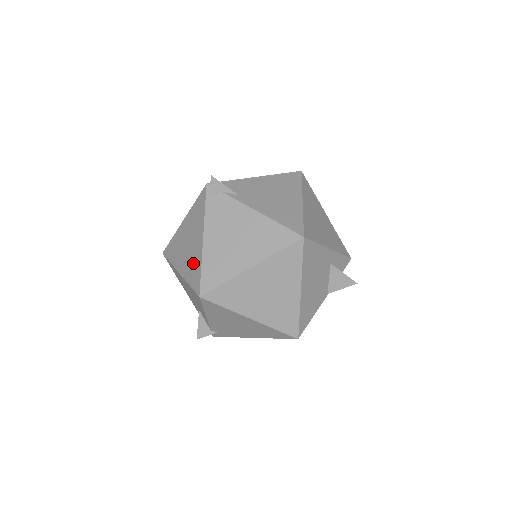
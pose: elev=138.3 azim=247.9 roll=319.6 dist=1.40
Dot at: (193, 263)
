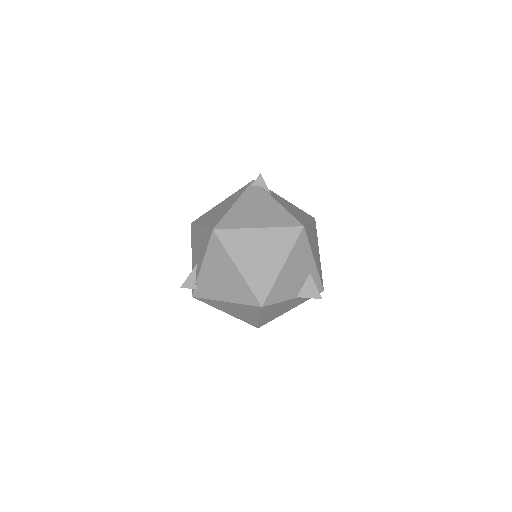
Dot at: (218, 216)
